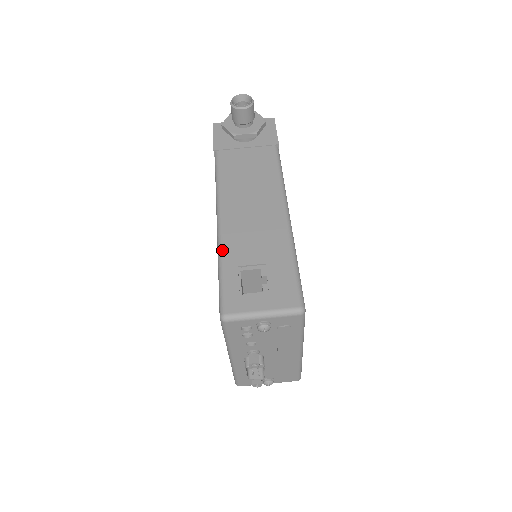
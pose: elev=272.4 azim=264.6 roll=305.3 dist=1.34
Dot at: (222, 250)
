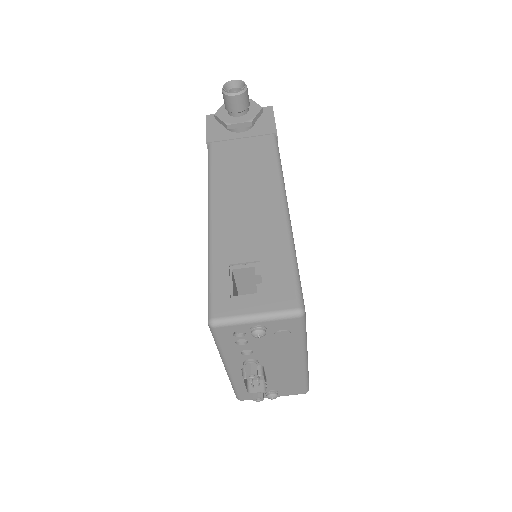
Dot at: (212, 247)
